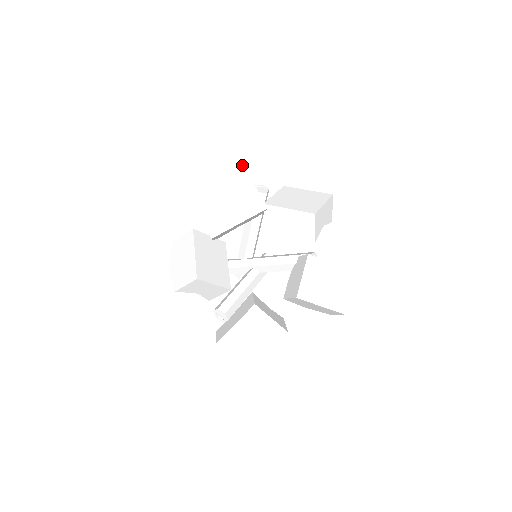
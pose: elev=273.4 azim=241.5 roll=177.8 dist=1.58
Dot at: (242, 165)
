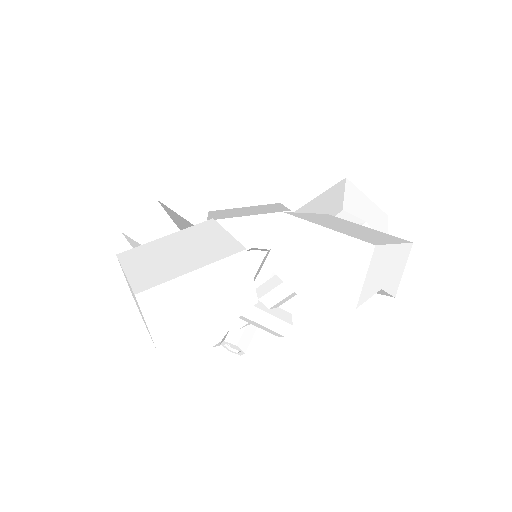
Dot at: occluded
